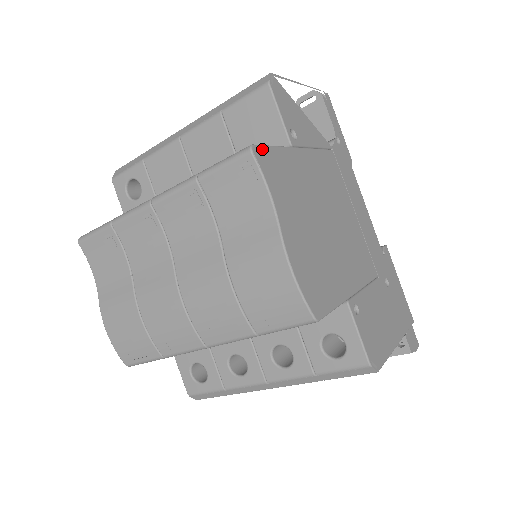
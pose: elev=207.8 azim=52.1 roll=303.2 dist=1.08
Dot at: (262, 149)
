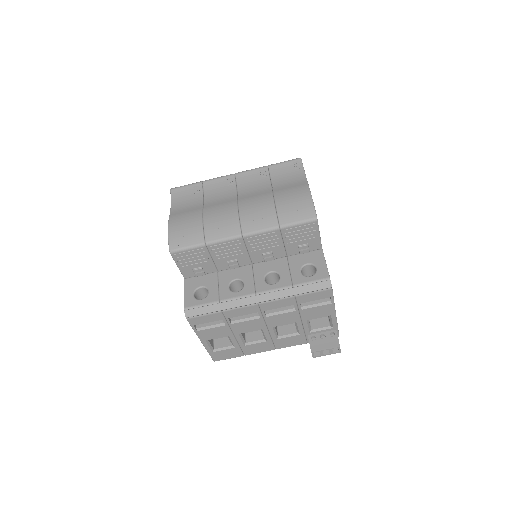
Dot at: occluded
